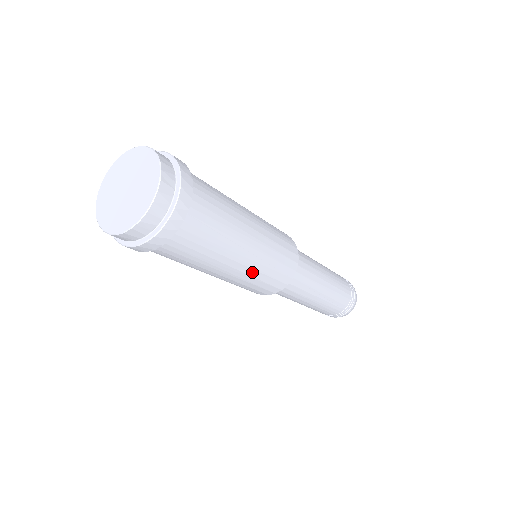
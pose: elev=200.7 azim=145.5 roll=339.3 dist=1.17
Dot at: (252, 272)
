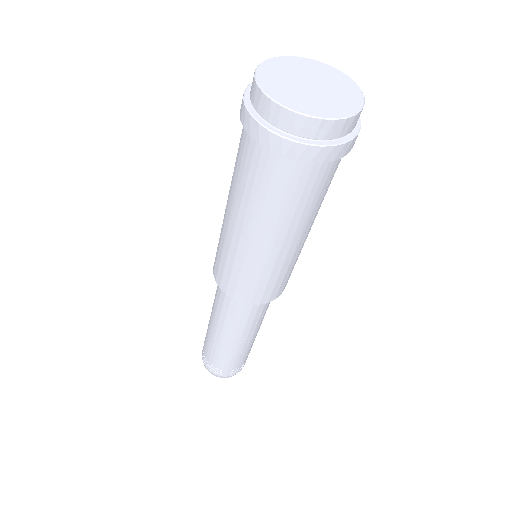
Dot at: (279, 263)
